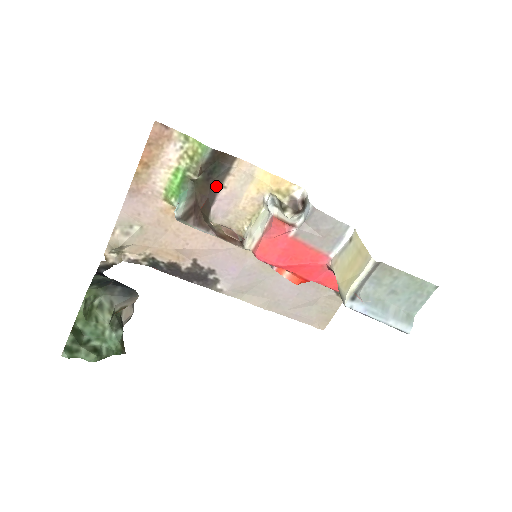
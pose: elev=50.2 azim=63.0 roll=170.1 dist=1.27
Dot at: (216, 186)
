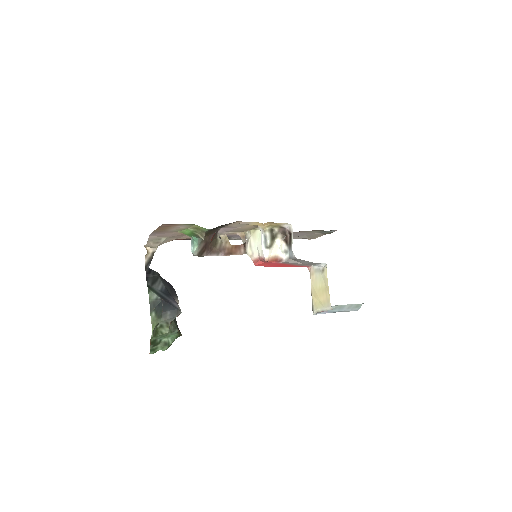
Dot at: (219, 228)
